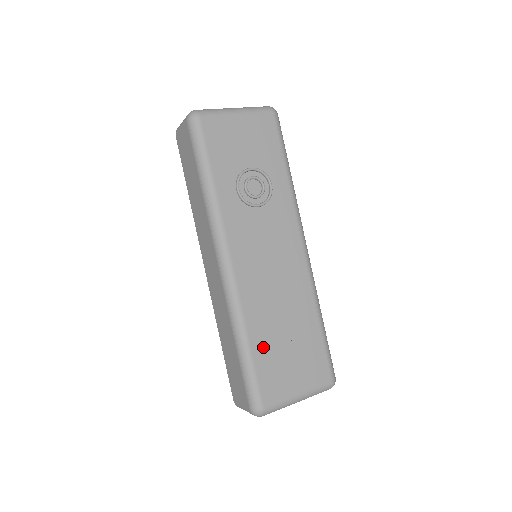
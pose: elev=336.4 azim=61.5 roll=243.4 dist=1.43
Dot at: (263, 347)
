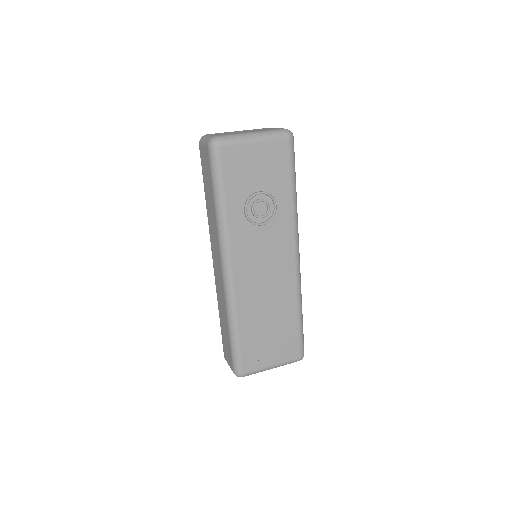
Dot at: (249, 333)
